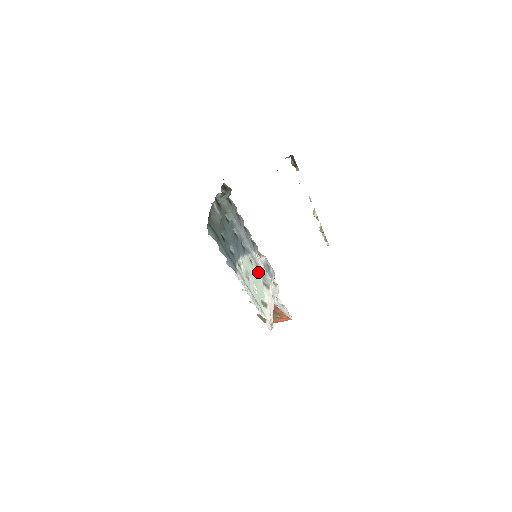
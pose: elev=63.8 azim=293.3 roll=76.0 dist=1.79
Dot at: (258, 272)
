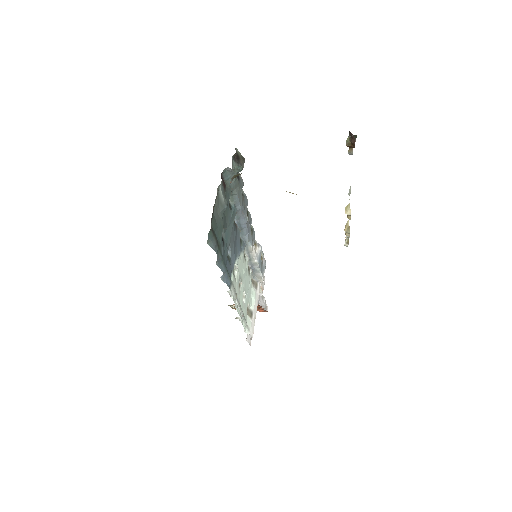
Dot at: (249, 268)
